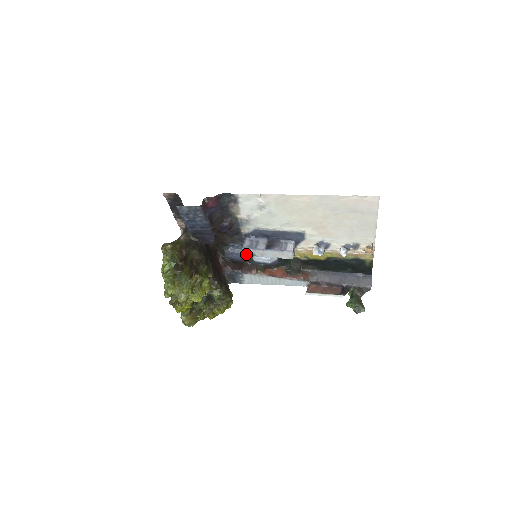
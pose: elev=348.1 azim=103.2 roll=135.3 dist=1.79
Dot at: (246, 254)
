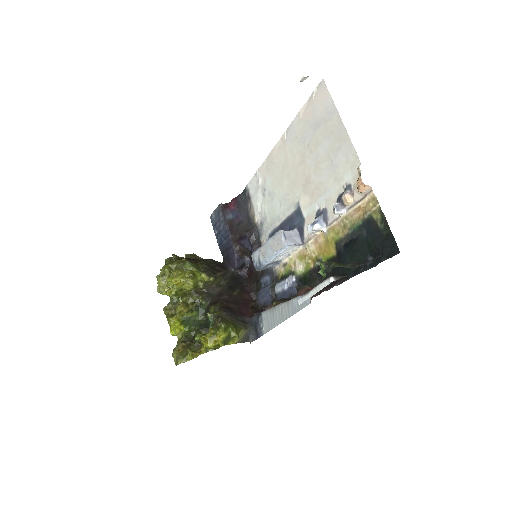
Dot at: (255, 266)
